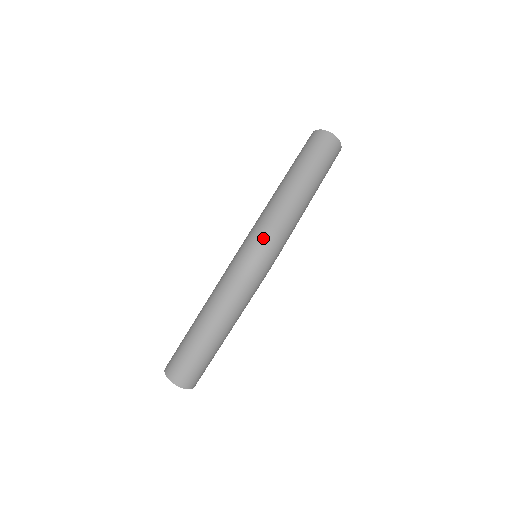
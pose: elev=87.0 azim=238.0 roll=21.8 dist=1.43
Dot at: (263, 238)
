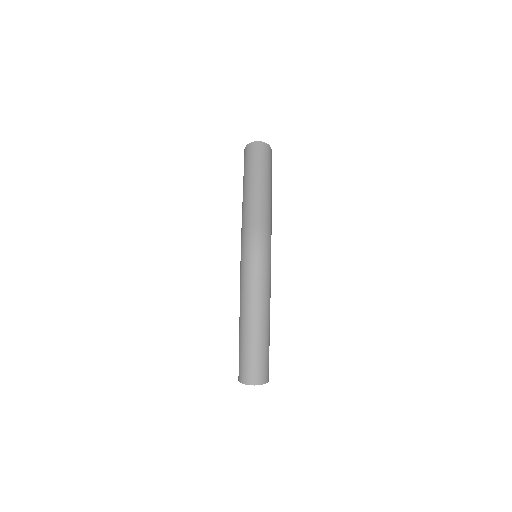
Dot at: (253, 237)
